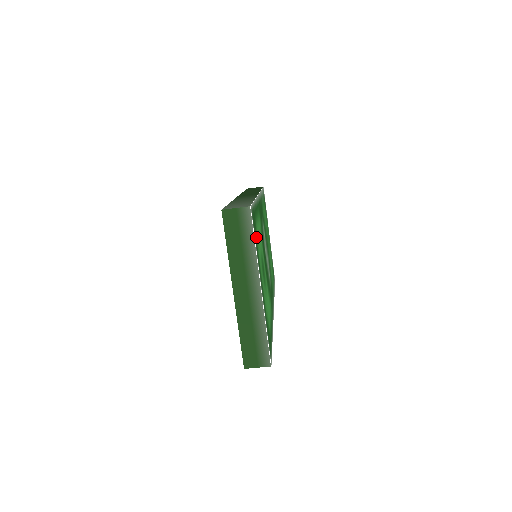
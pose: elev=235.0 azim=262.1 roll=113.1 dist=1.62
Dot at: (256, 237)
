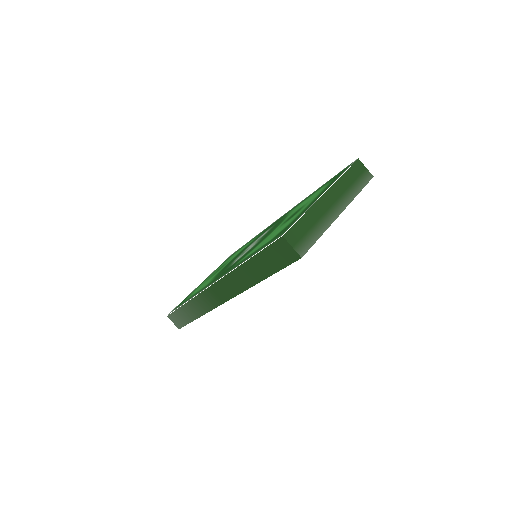
Dot at: occluded
